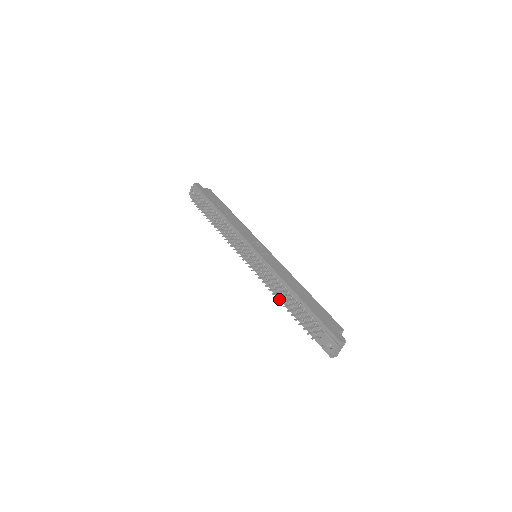
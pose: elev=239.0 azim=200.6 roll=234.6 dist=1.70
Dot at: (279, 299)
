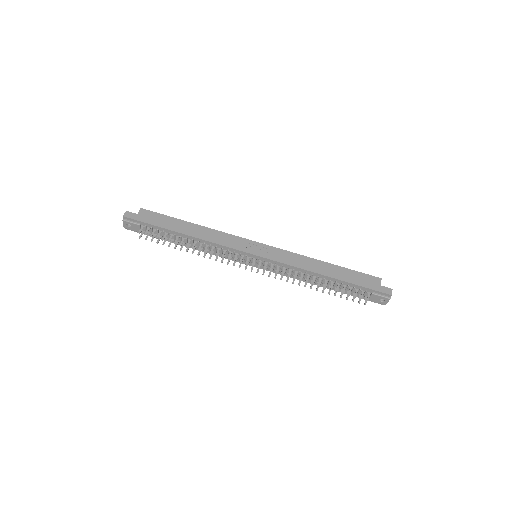
Dot at: occluded
